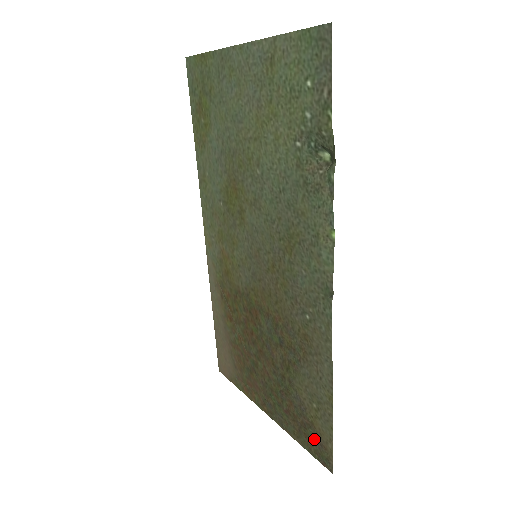
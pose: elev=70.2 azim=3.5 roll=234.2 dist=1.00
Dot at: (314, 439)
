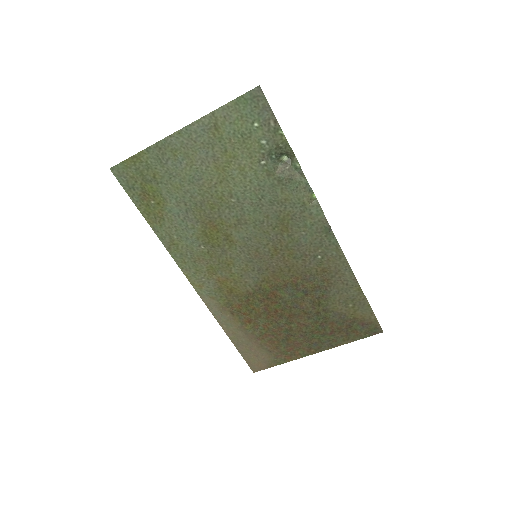
Dot at: (360, 326)
